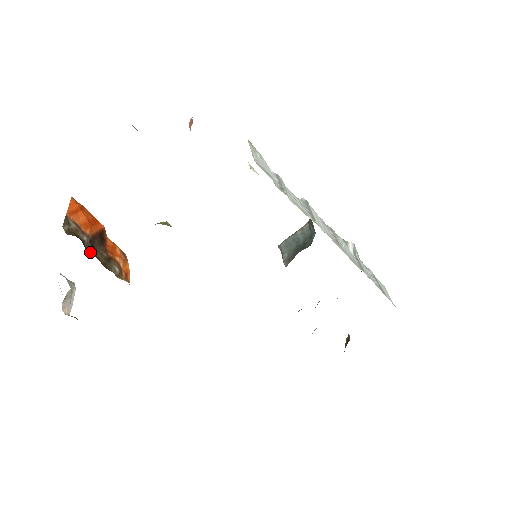
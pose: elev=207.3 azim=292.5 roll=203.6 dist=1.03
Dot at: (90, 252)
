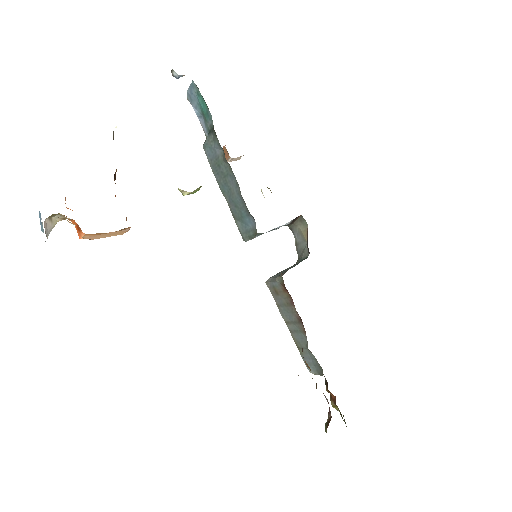
Dot at: occluded
